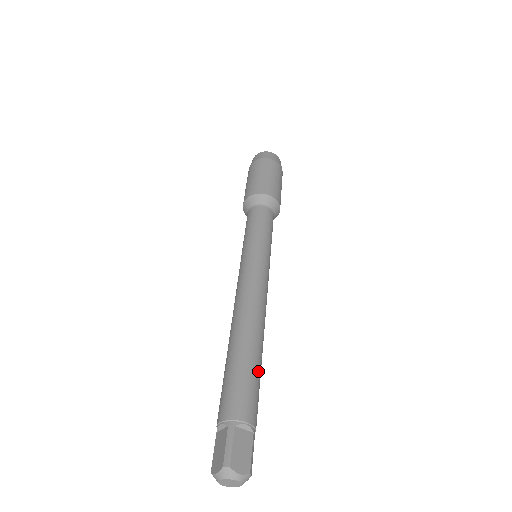
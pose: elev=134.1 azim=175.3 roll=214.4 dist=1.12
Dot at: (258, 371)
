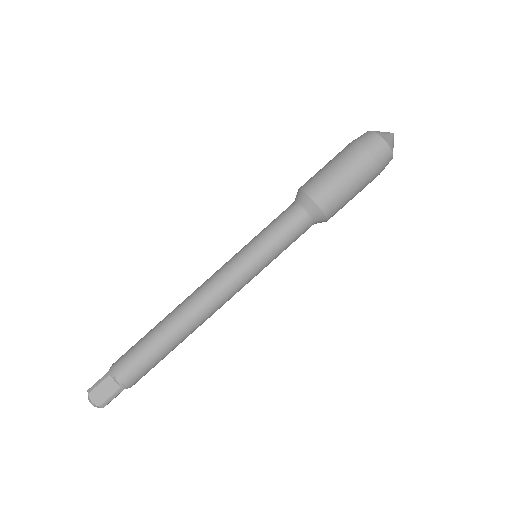
Dot at: (156, 353)
